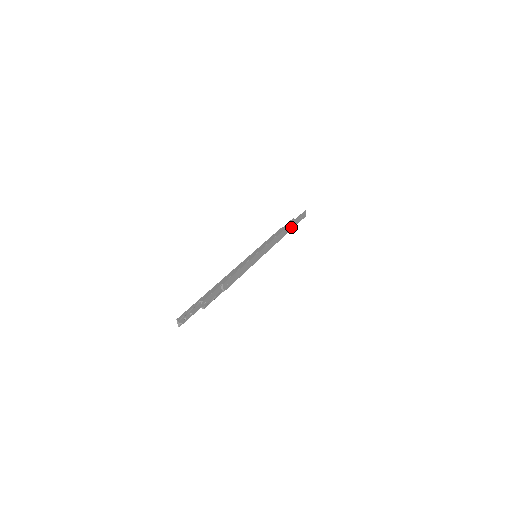
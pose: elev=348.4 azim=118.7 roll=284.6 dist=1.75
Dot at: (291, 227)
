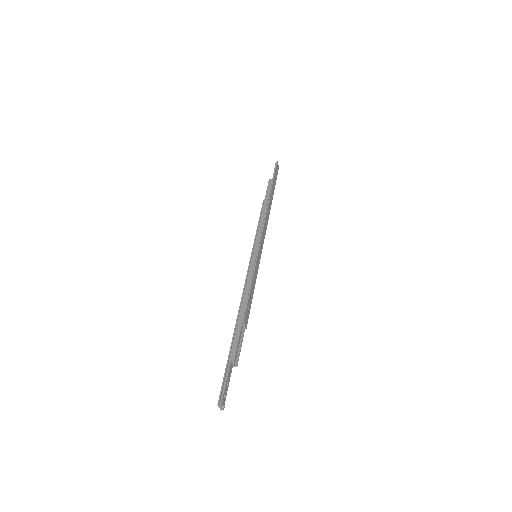
Dot at: (272, 193)
